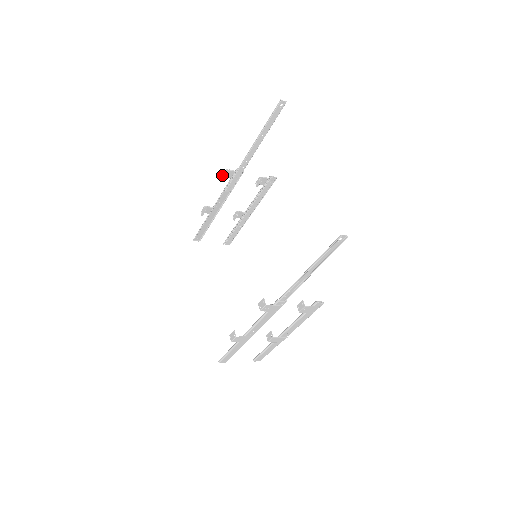
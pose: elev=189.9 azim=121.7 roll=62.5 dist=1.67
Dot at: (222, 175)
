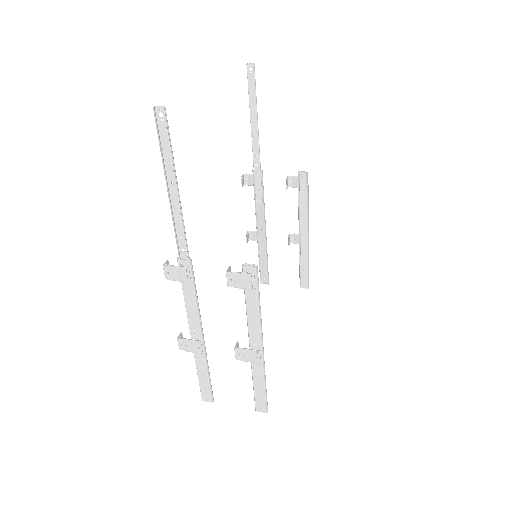
Dot at: (243, 183)
